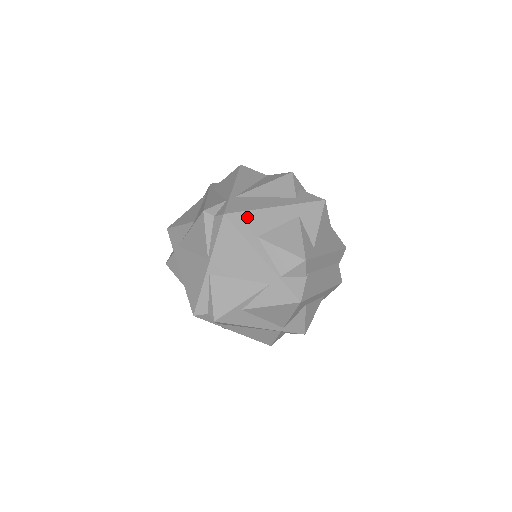
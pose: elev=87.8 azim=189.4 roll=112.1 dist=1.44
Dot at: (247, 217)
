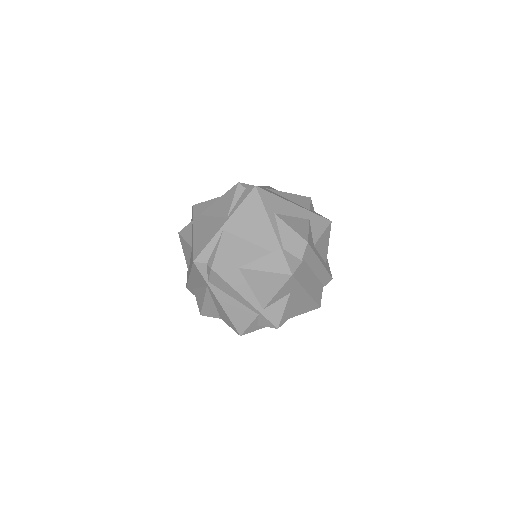
Dot at: (272, 197)
